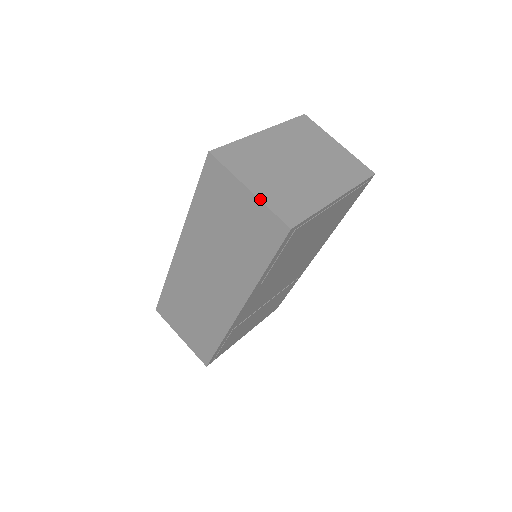
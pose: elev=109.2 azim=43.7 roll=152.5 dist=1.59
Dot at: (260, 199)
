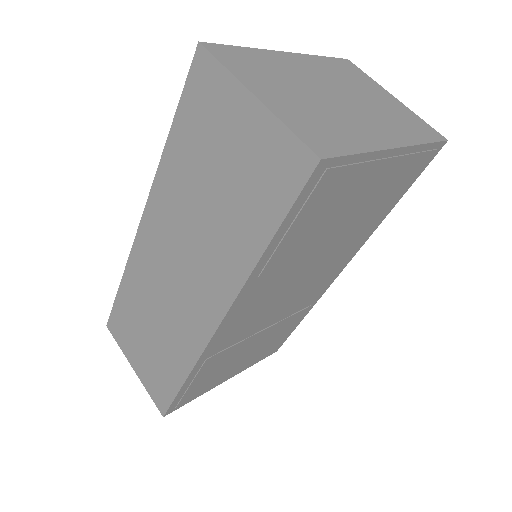
Dot at: (272, 111)
